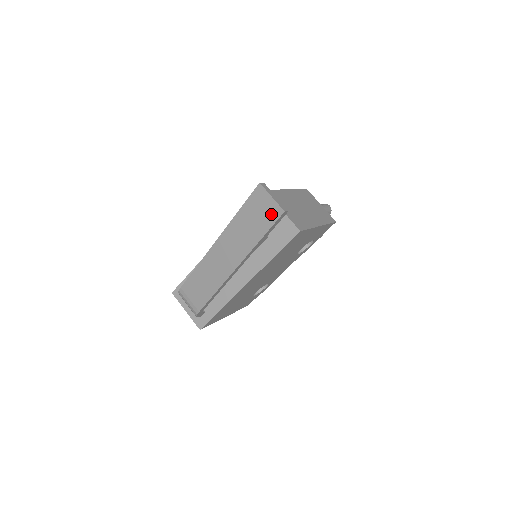
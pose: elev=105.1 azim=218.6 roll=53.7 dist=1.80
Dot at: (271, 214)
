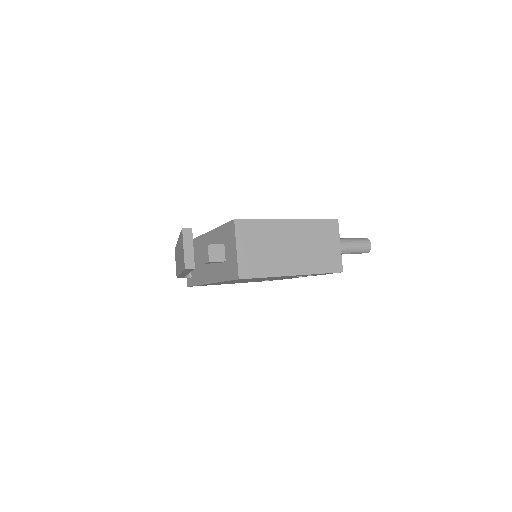
Dot at: (183, 261)
